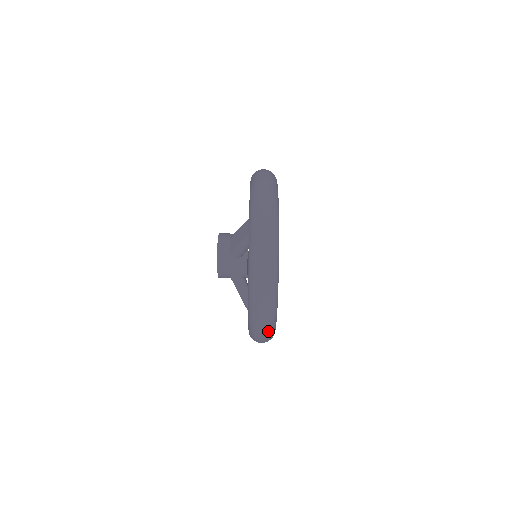
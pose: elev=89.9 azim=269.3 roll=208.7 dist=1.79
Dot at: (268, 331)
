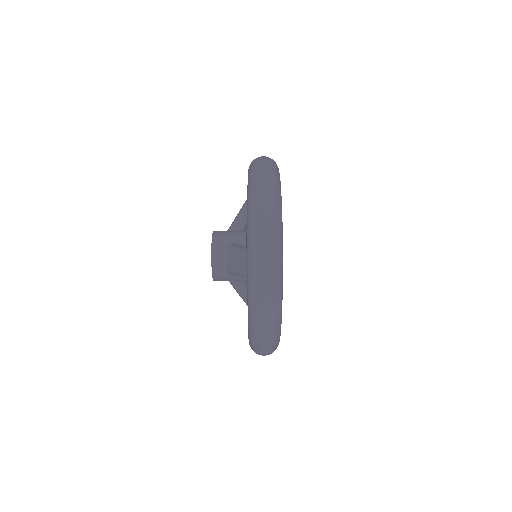
Dot at: occluded
